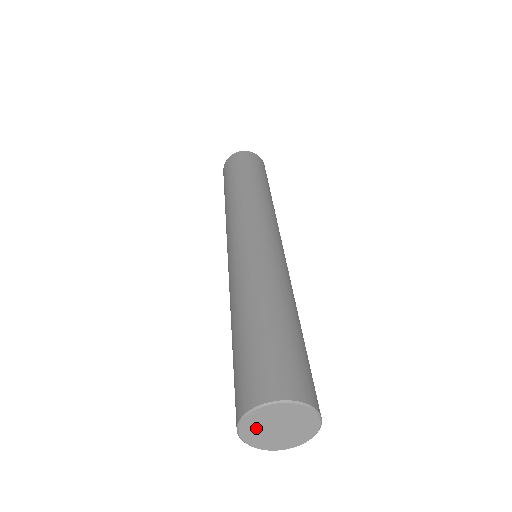
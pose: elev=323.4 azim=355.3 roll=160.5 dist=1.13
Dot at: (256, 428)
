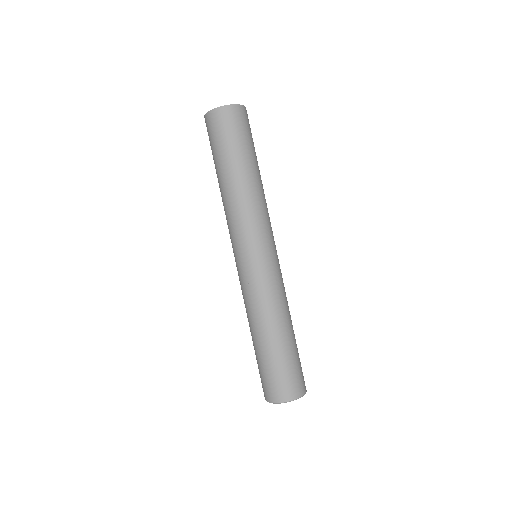
Dot at: occluded
